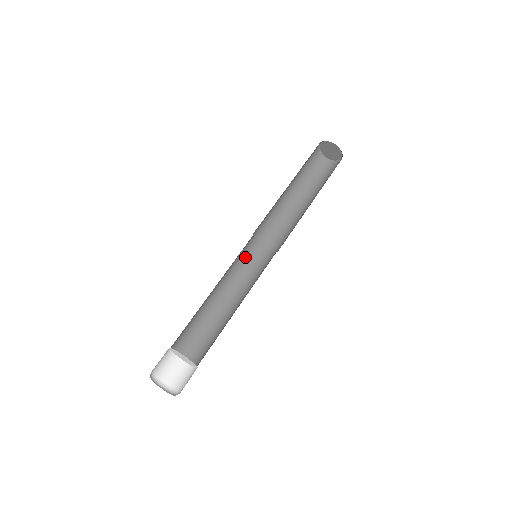
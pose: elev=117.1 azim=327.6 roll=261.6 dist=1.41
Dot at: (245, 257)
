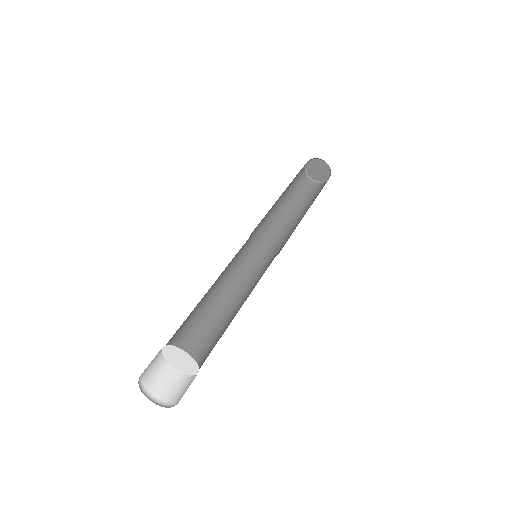
Dot at: (247, 266)
